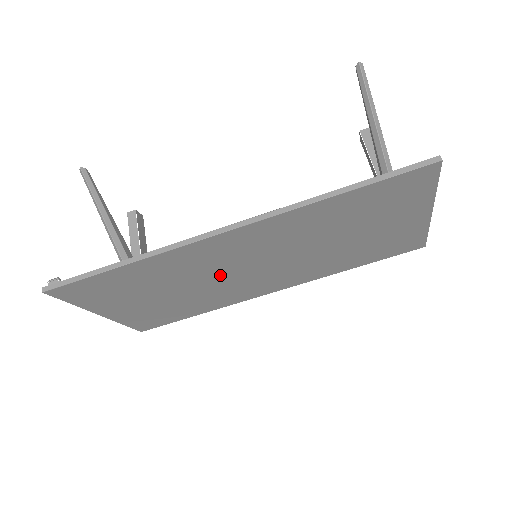
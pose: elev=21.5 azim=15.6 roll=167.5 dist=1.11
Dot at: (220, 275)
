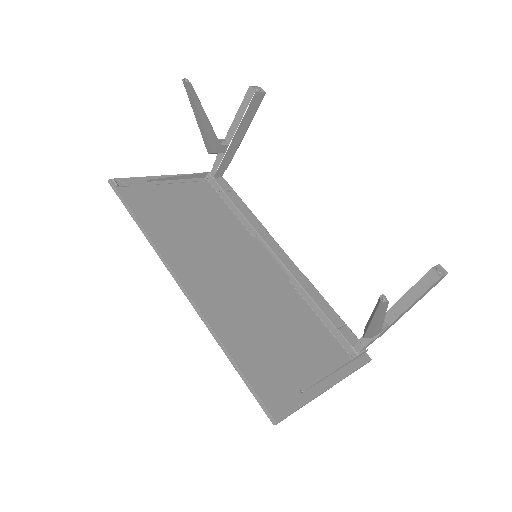
Dot at: (218, 251)
